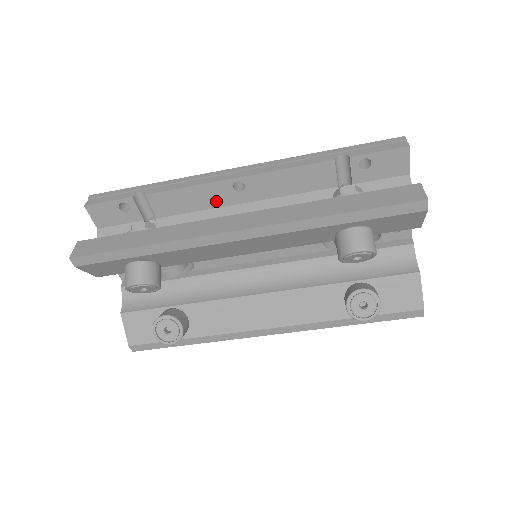
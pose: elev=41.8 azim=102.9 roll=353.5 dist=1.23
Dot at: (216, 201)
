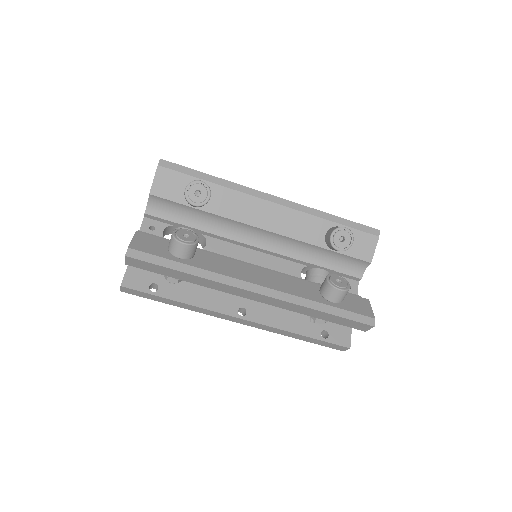
Dot at: occluded
